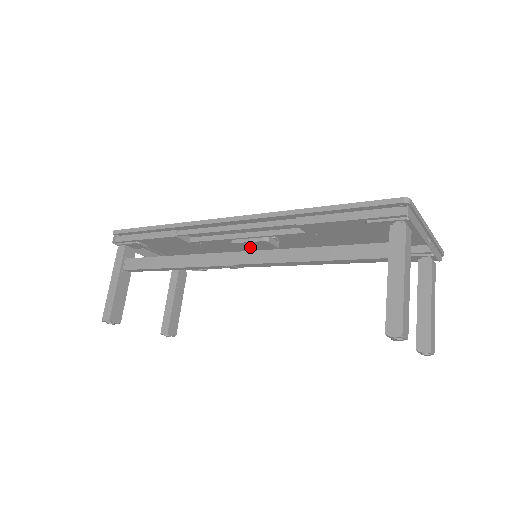
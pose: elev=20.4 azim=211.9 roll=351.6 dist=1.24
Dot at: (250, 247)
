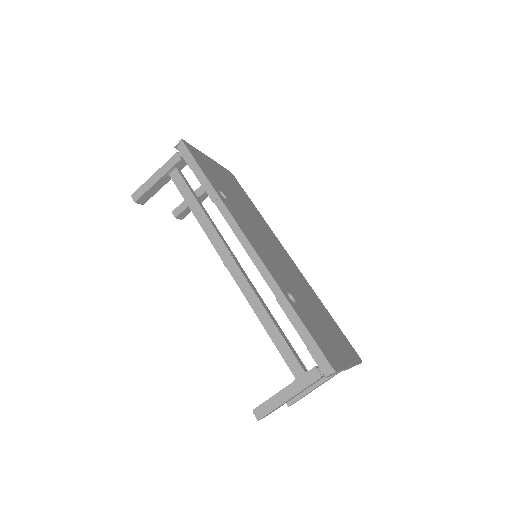
Dot at: occluded
